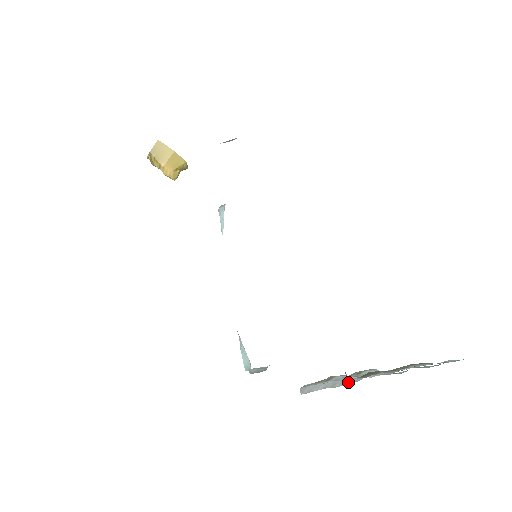
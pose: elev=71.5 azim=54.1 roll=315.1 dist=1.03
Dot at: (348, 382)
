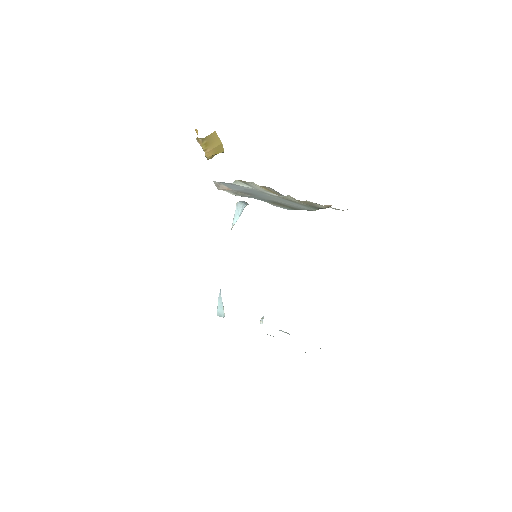
Dot at: occluded
